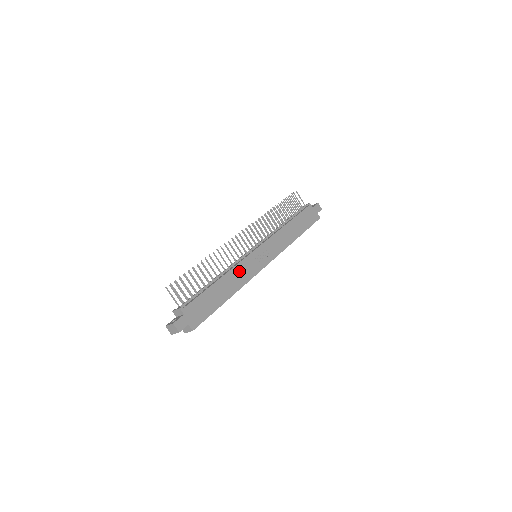
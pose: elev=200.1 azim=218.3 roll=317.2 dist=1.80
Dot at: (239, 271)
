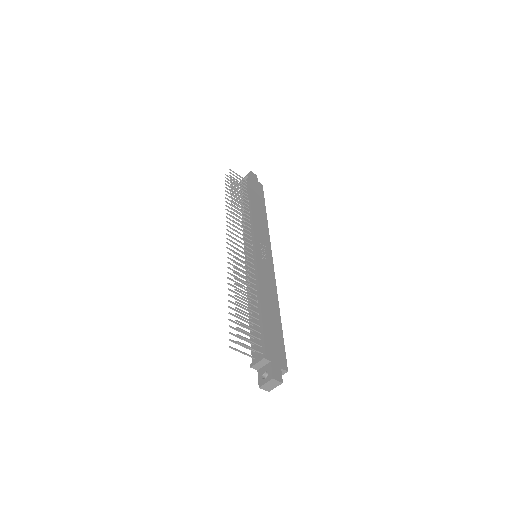
Dot at: (264, 281)
